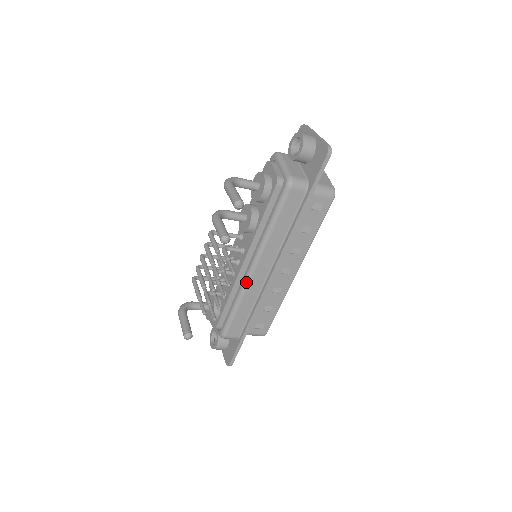
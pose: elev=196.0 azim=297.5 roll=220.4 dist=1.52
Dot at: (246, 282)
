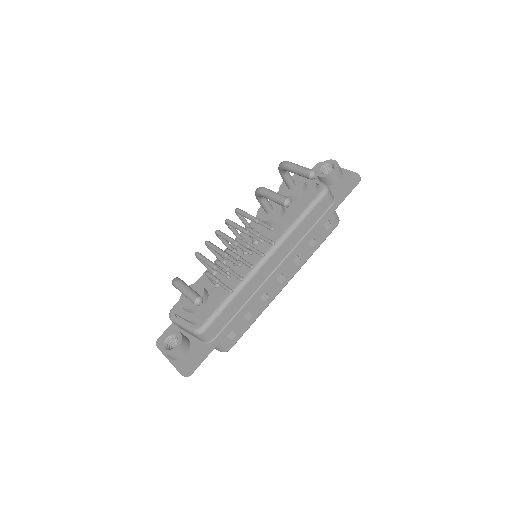
Dot at: (254, 271)
